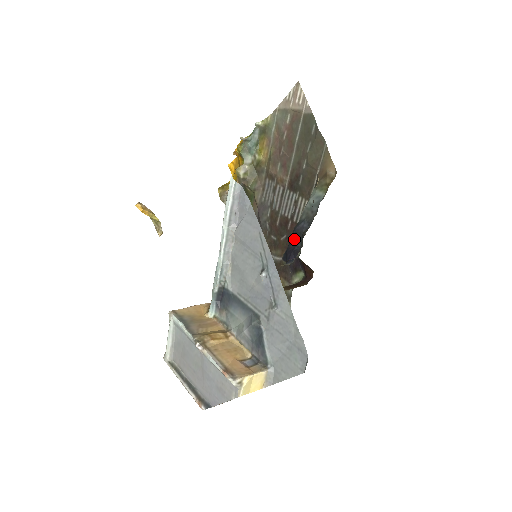
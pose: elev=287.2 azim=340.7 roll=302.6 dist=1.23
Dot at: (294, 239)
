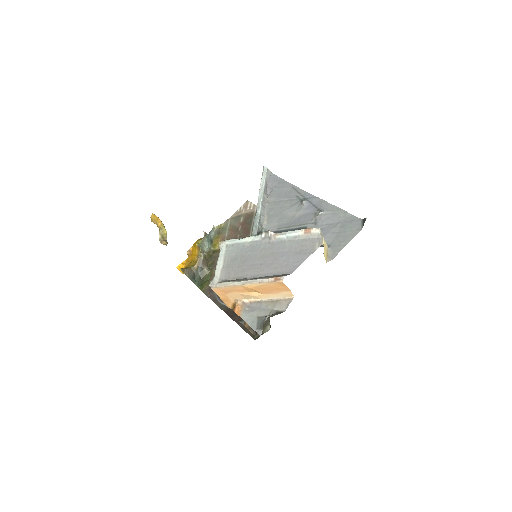
Dot at: occluded
